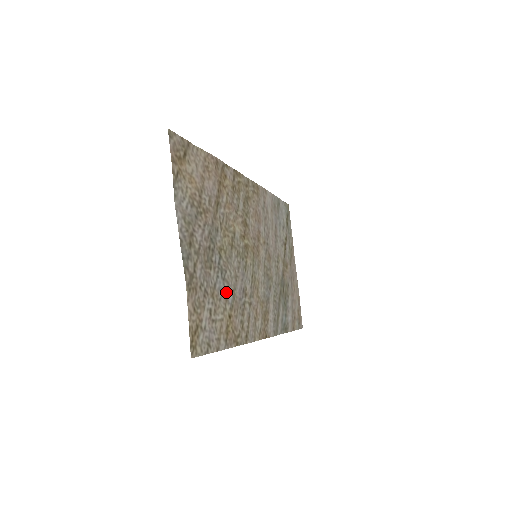
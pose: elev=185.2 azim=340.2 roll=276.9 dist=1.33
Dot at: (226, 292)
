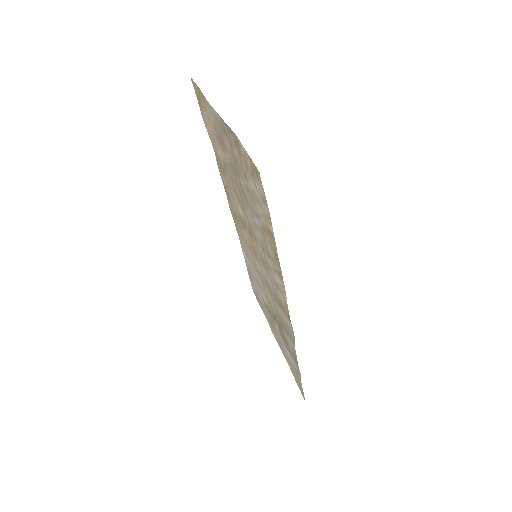
Dot at: (254, 213)
